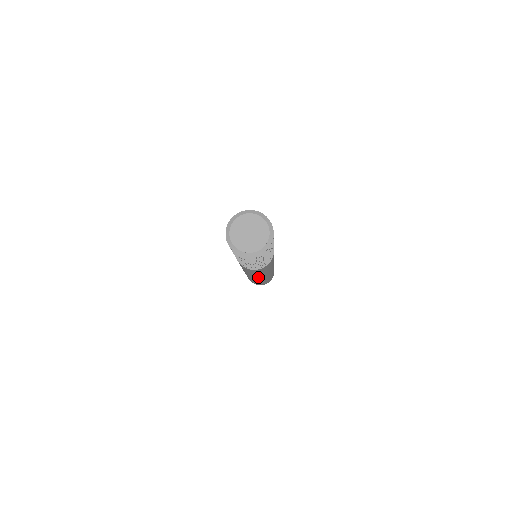
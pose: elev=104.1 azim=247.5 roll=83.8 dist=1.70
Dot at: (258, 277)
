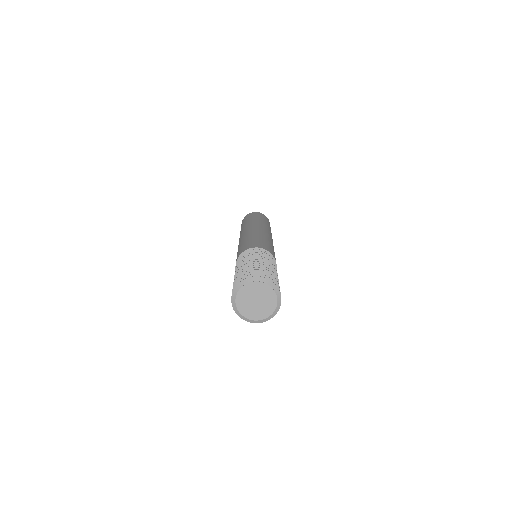
Dot at: occluded
